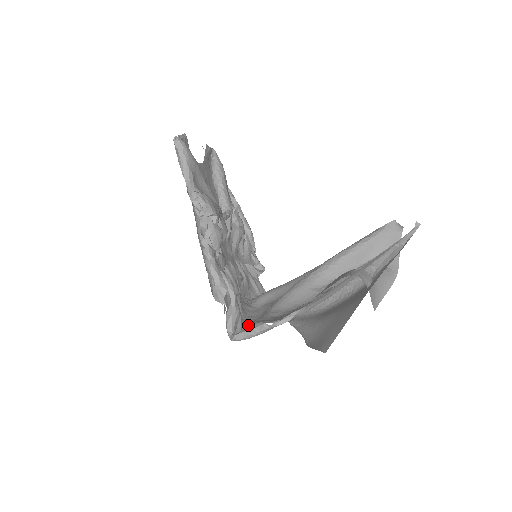
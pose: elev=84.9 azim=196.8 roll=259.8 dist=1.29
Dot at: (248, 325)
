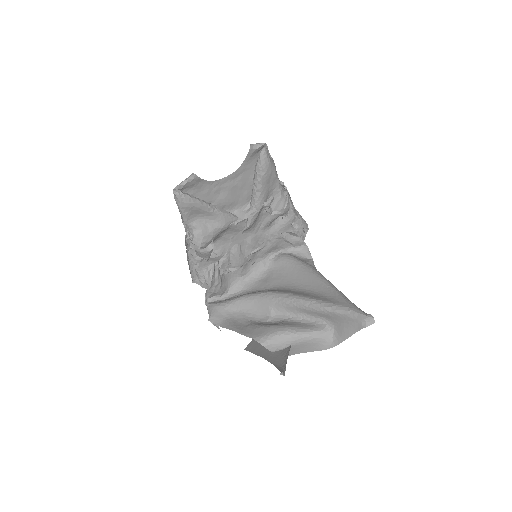
Dot at: (211, 305)
